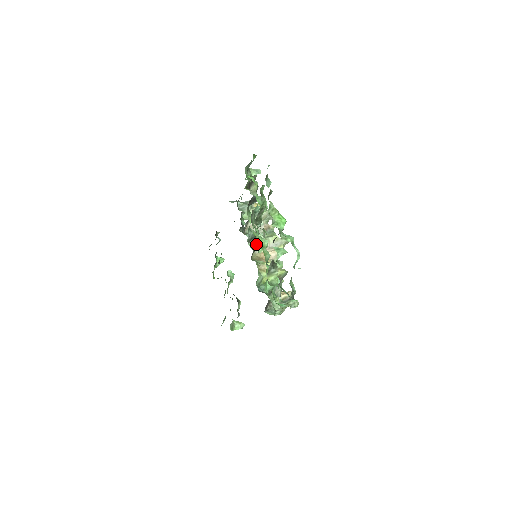
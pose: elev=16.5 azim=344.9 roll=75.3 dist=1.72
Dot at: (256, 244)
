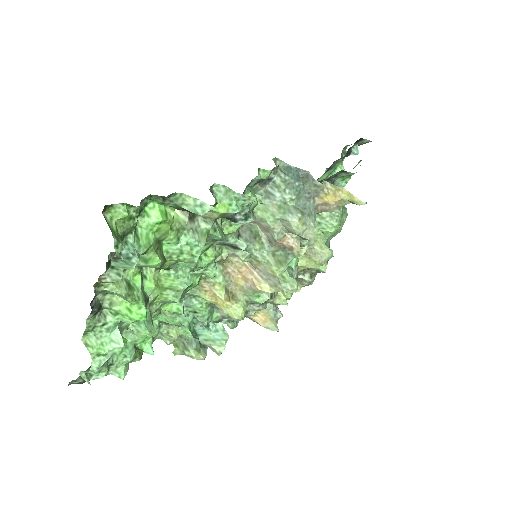
Dot at: occluded
